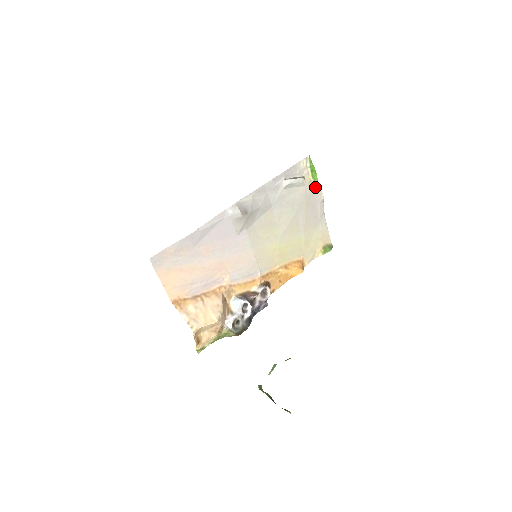
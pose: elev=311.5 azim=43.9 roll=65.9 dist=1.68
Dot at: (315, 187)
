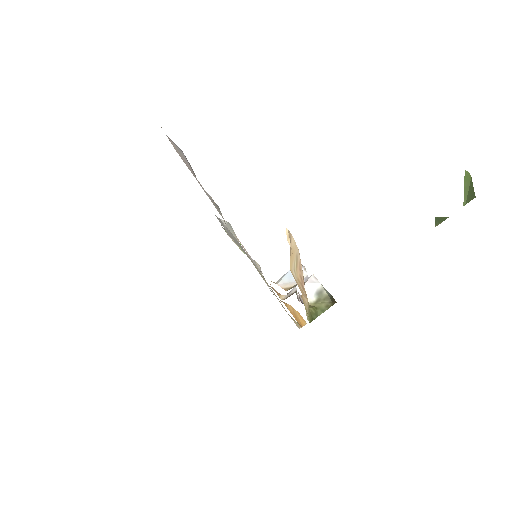
Dot at: occluded
